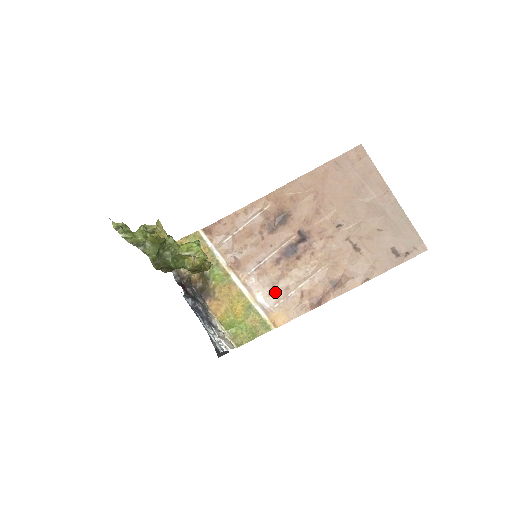
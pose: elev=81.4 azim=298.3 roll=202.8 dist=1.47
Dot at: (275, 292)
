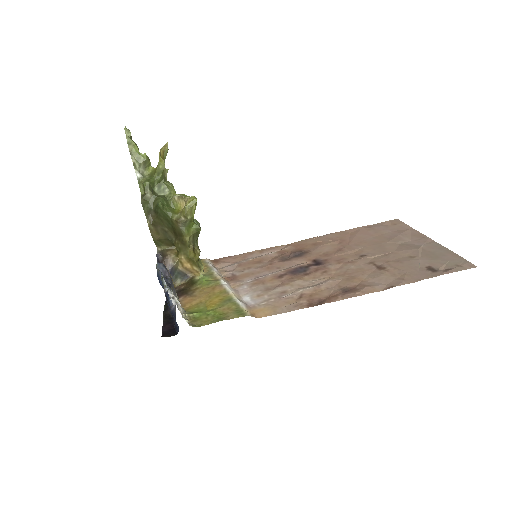
Dot at: (267, 294)
